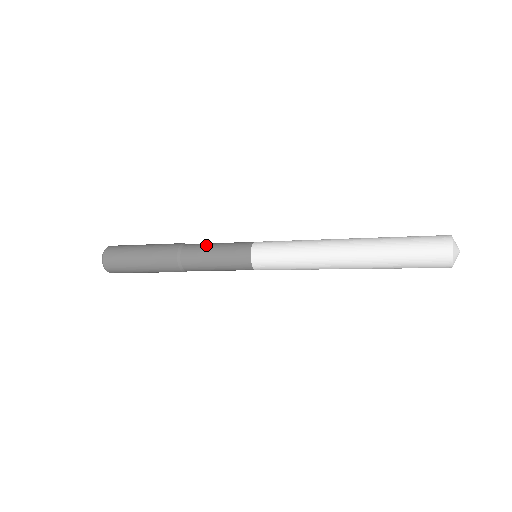
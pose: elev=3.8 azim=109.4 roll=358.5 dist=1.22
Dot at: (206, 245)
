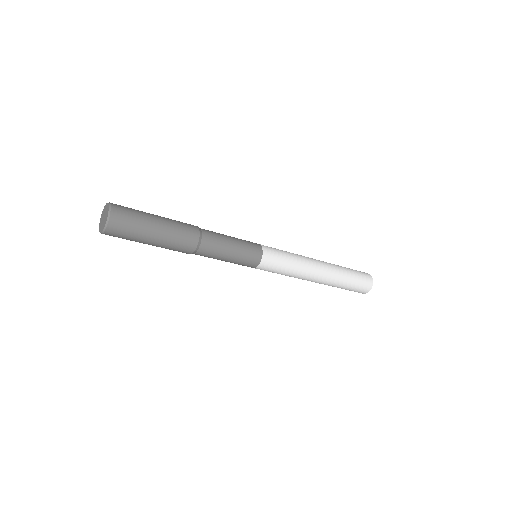
Dot at: (224, 241)
